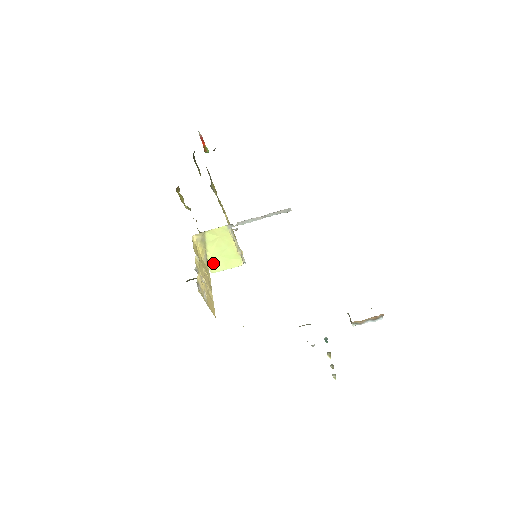
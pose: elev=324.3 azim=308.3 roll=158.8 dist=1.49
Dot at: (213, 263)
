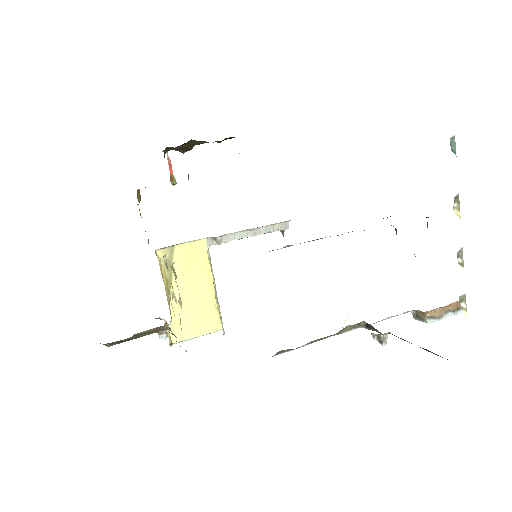
Dot at: (178, 319)
